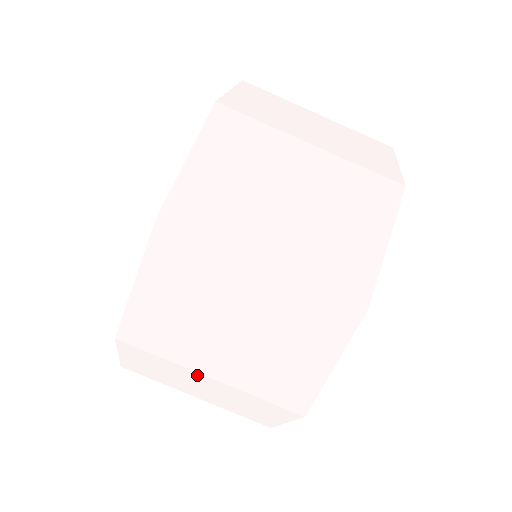
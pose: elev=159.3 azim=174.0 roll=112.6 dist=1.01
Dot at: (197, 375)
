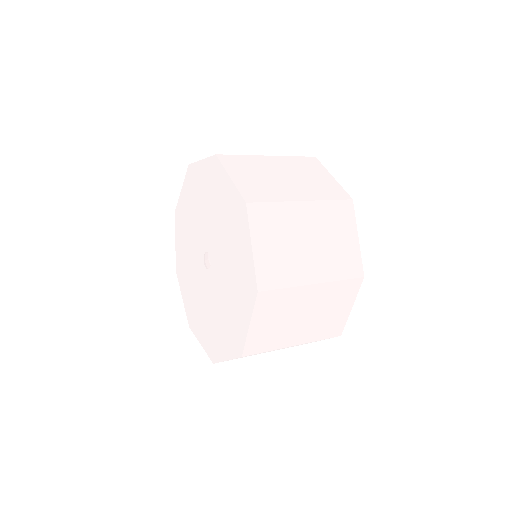
Dot at: occluded
